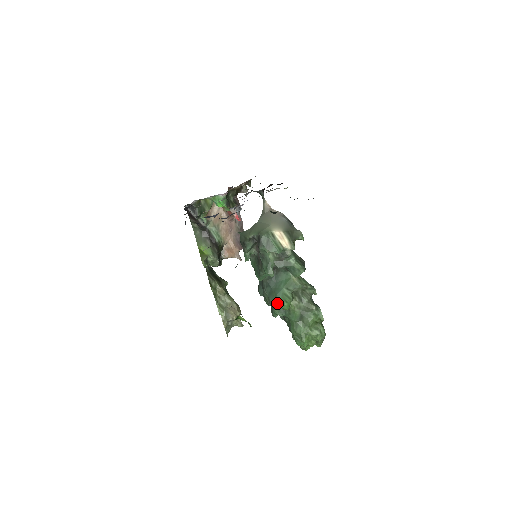
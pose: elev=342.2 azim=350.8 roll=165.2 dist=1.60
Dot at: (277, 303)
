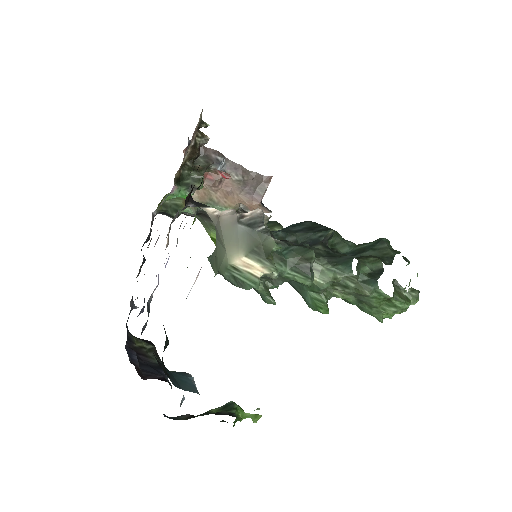
Dot at: (312, 309)
